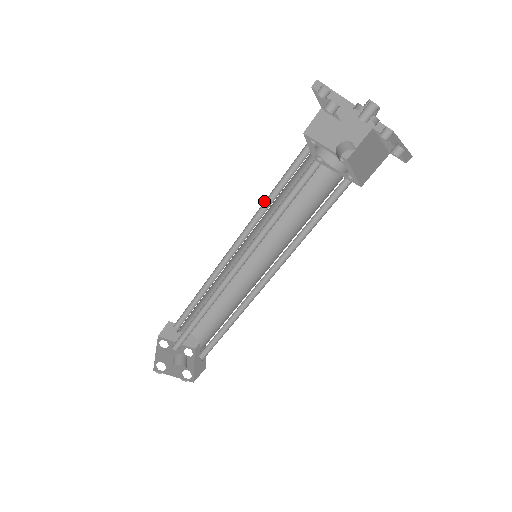
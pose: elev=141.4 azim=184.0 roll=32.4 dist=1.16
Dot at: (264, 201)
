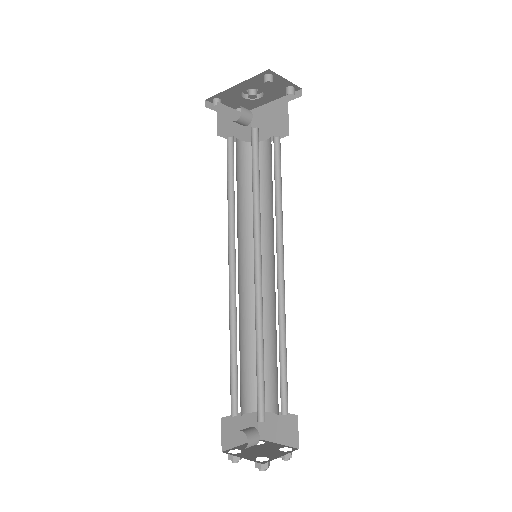
Dot at: occluded
